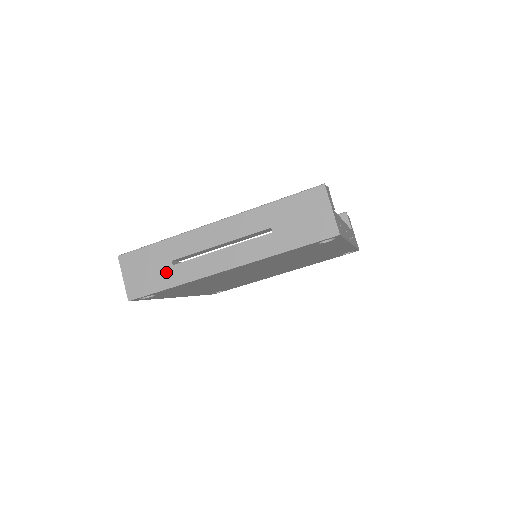
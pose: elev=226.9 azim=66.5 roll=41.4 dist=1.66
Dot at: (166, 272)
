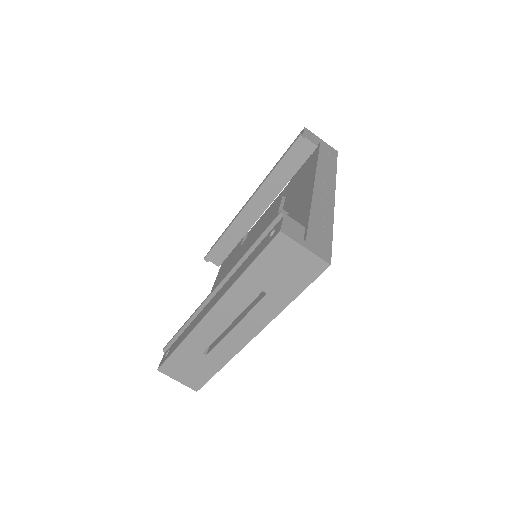
Dot at: (206, 362)
